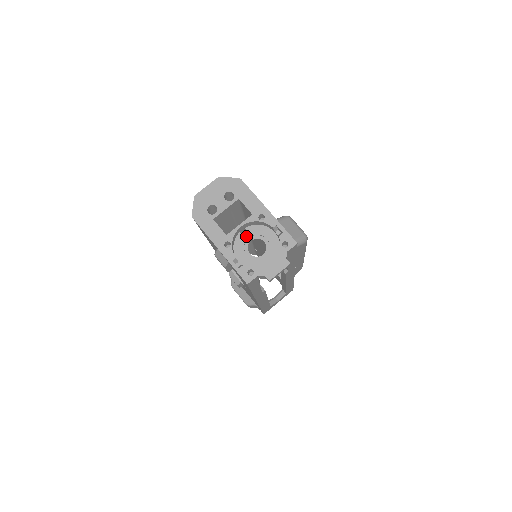
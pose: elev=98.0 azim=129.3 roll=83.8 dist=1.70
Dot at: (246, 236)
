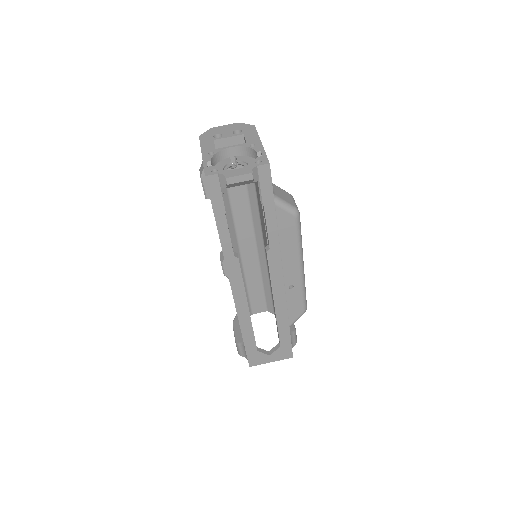
Dot at: (263, 257)
